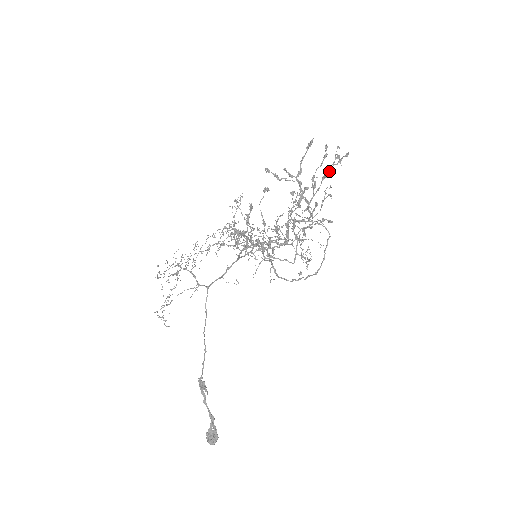
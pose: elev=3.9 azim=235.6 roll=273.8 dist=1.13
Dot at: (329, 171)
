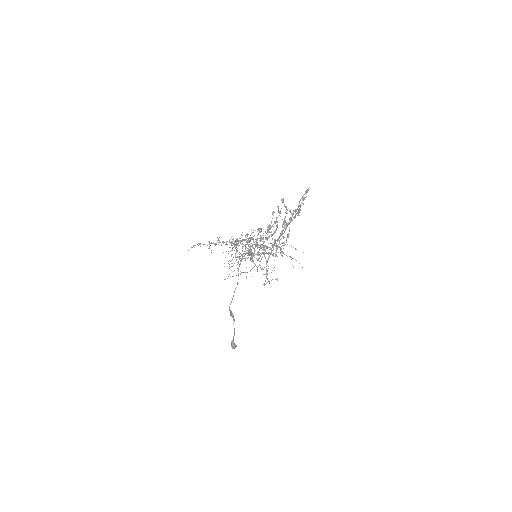
Dot at: (292, 219)
